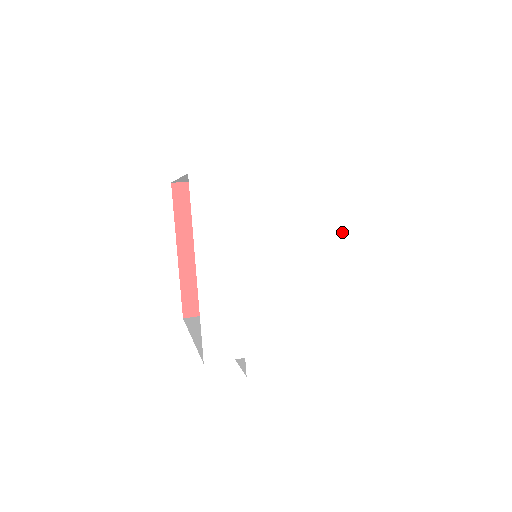
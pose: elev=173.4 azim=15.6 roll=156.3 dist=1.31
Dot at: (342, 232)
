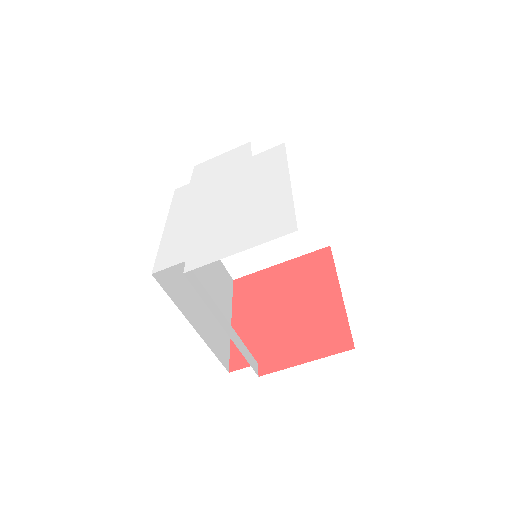
Dot at: (279, 169)
